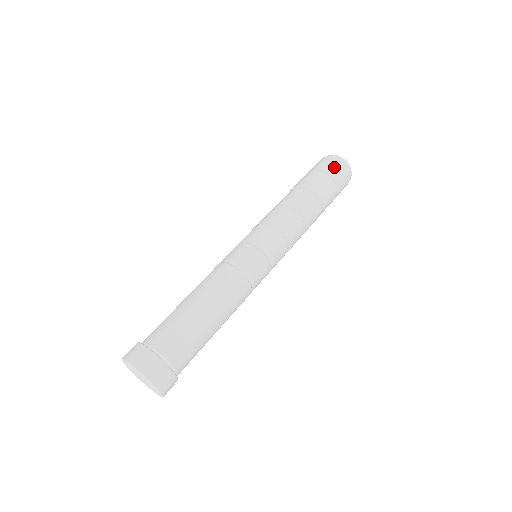
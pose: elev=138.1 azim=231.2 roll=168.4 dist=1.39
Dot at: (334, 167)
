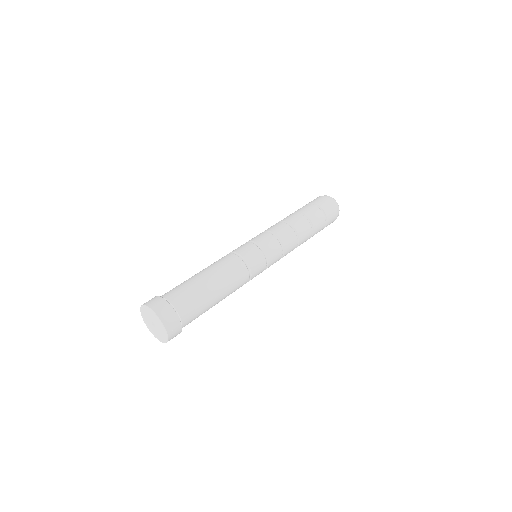
Dot at: (327, 204)
